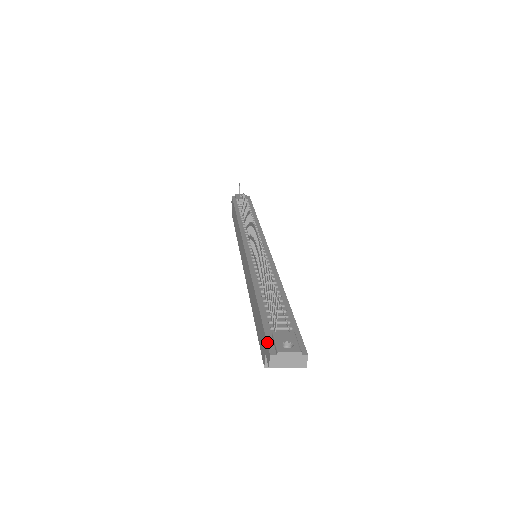
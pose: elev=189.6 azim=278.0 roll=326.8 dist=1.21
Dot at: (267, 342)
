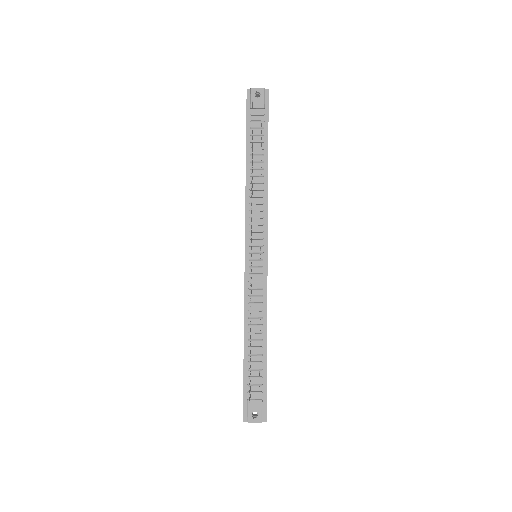
Dot at: (243, 408)
